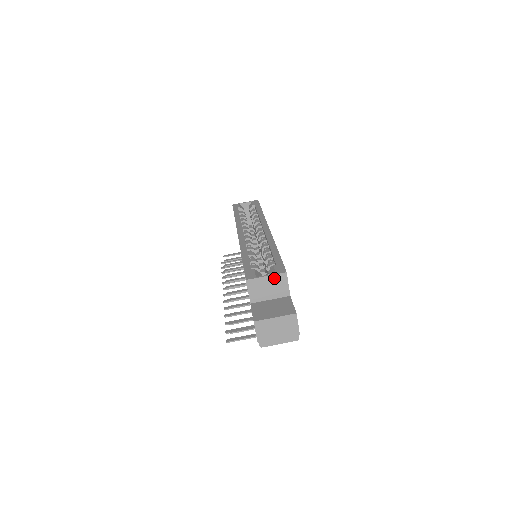
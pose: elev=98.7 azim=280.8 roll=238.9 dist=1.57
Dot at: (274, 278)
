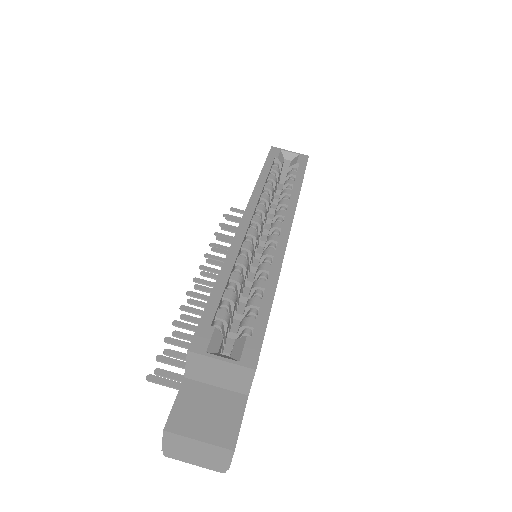
Dot at: (233, 367)
